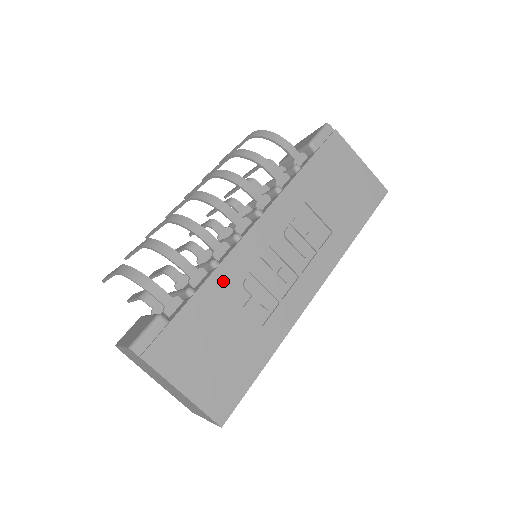
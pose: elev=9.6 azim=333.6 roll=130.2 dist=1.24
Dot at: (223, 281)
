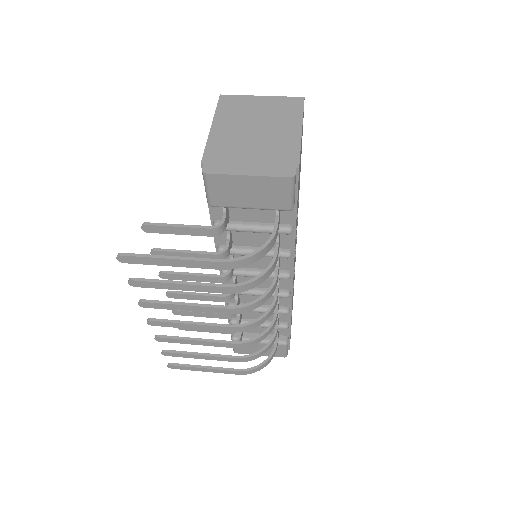
Dot at: occluded
